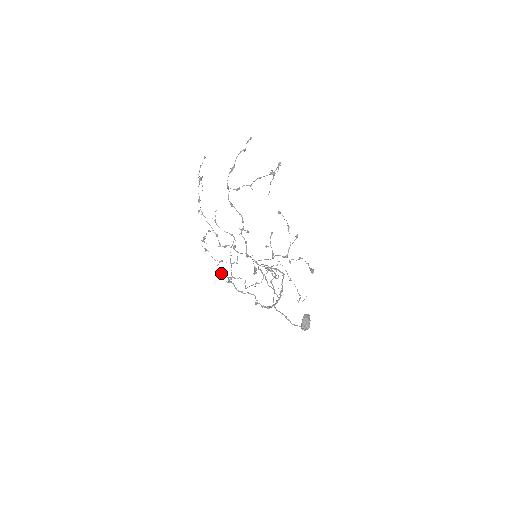
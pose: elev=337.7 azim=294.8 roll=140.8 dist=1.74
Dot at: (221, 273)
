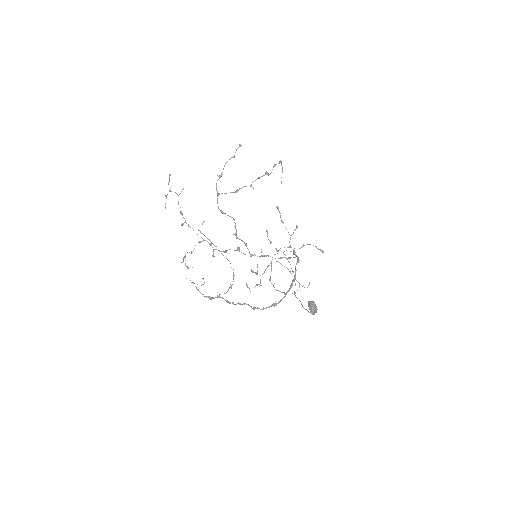
Dot at: (201, 293)
